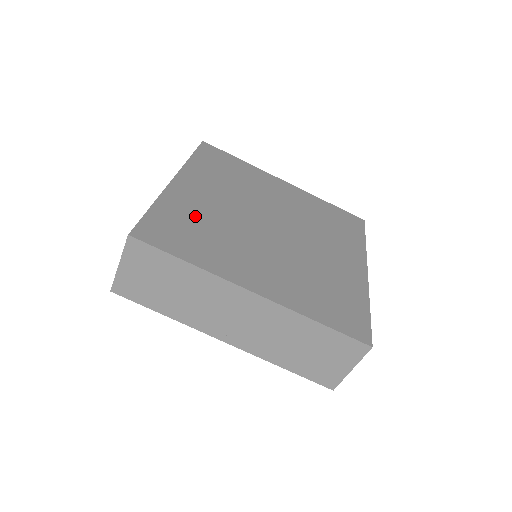
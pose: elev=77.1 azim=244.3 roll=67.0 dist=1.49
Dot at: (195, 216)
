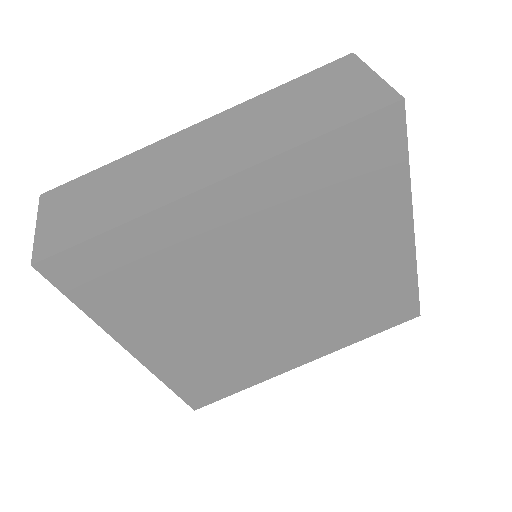
Dot at: (169, 260)
